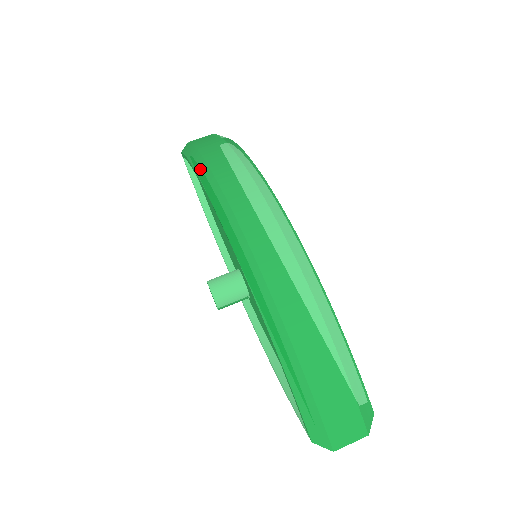
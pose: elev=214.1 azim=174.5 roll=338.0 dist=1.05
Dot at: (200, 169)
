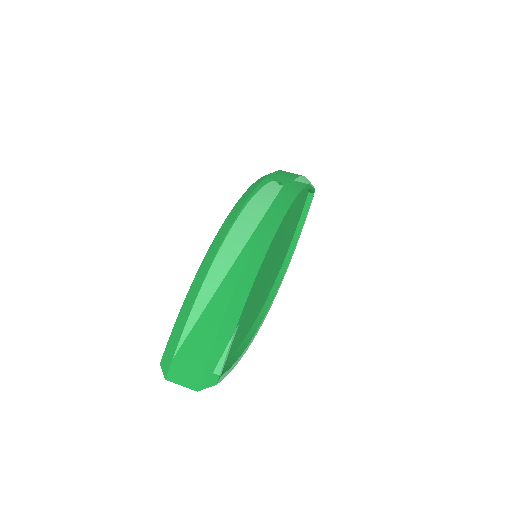
Dot at: occluded
